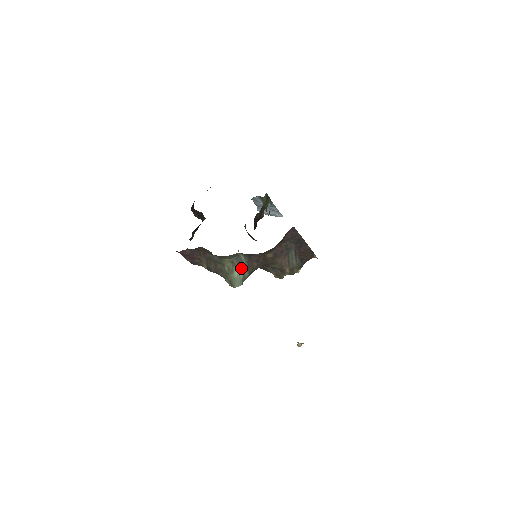
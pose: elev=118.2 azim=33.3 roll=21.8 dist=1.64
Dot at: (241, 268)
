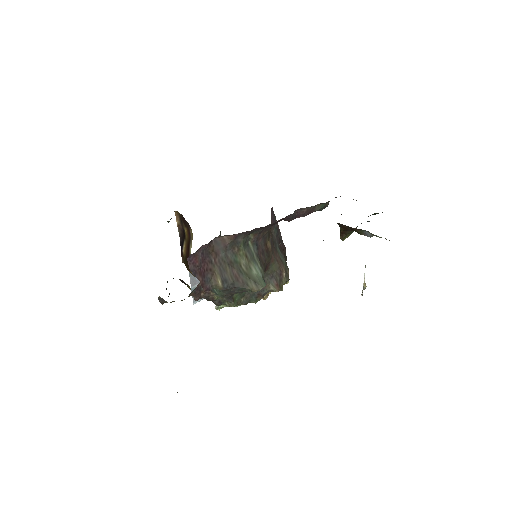
Dot at: (255, 264)
